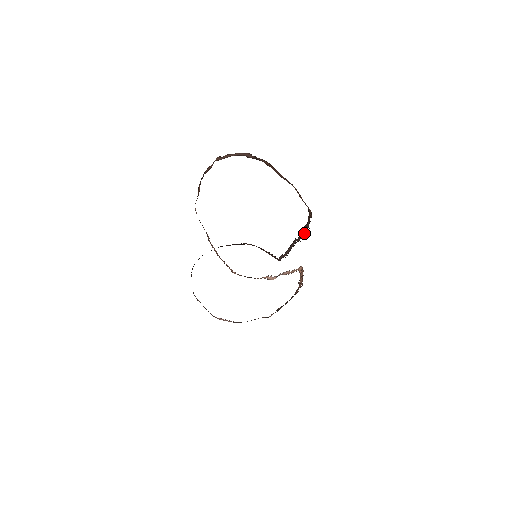
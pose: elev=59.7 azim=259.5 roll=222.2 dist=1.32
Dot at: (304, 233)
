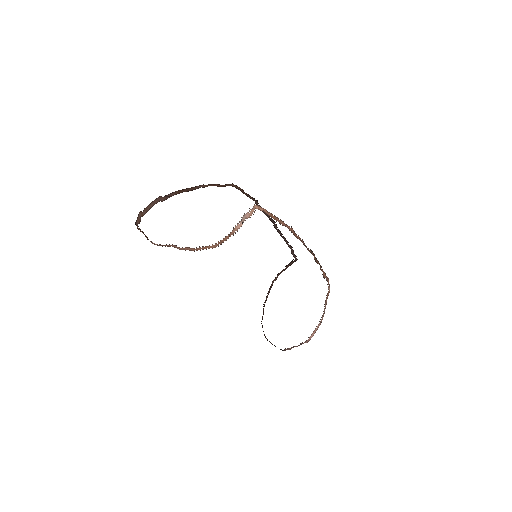
Dot at: occluded
